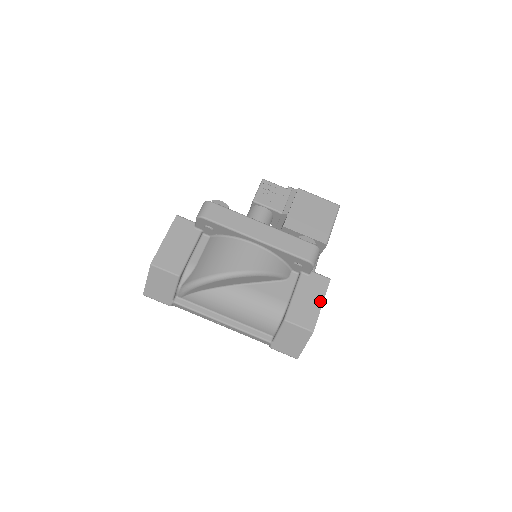
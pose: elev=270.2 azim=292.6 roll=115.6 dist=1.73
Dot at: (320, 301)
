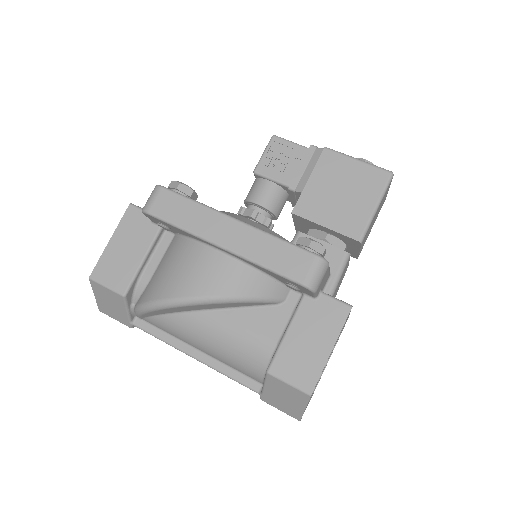
Dot at: (329, 344)
